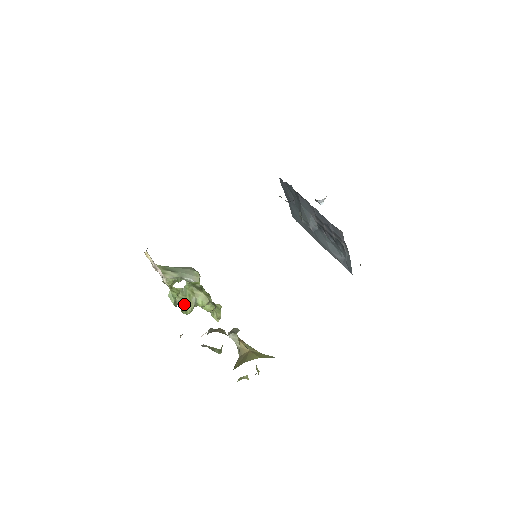
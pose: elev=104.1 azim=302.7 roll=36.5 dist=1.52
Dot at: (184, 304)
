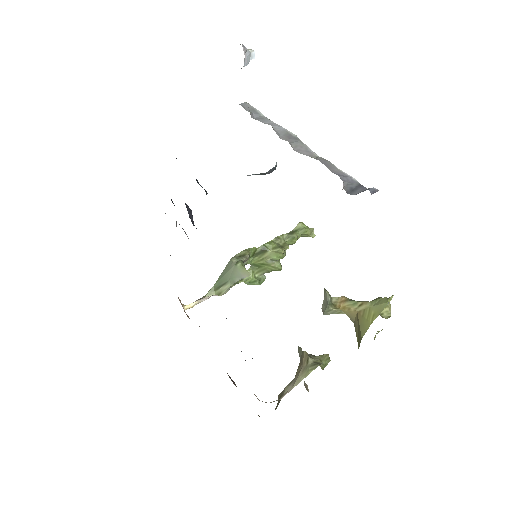
Dot at: (268, 271)
